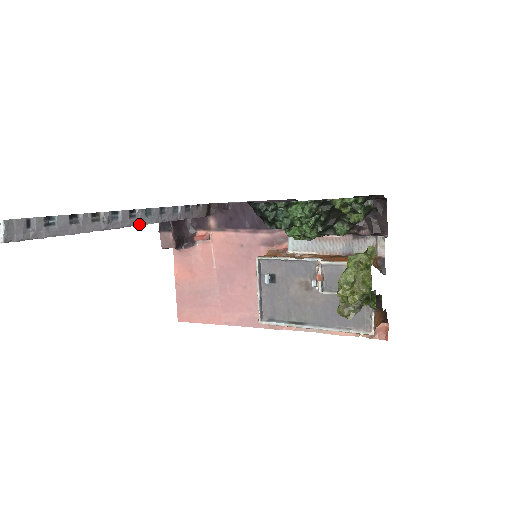
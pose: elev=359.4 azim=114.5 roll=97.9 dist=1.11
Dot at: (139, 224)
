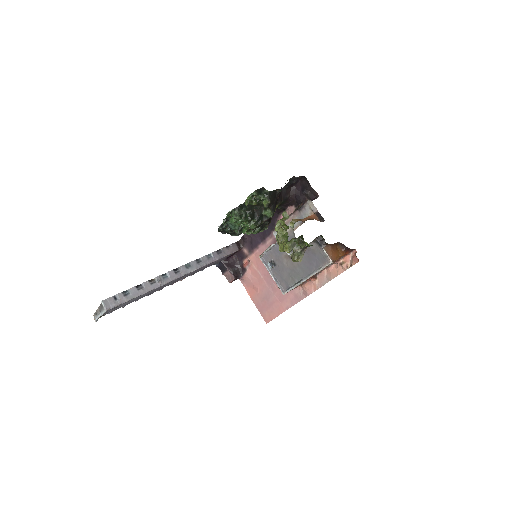
Dot at: (184, 274)
